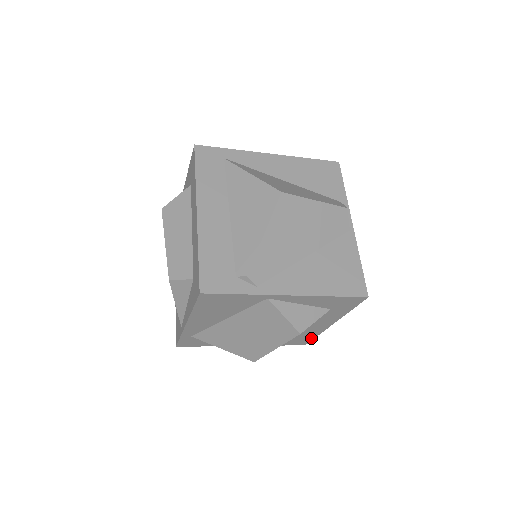
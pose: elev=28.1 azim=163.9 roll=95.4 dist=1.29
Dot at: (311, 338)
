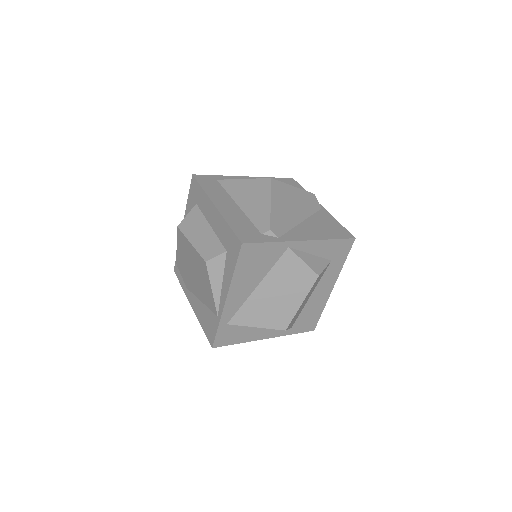
Dot at: (318, 316)
